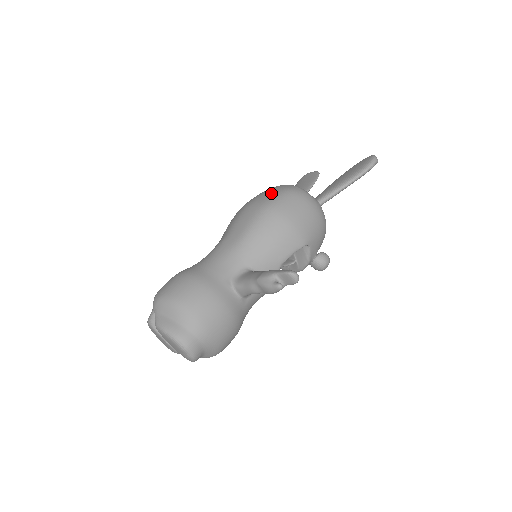
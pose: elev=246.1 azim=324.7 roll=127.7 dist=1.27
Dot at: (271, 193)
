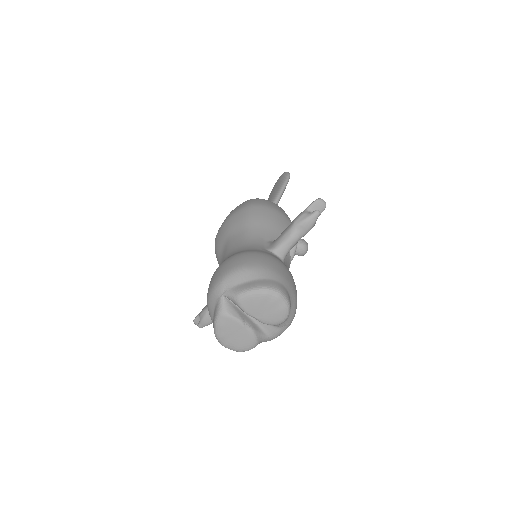
Dot at: (239, 205)
